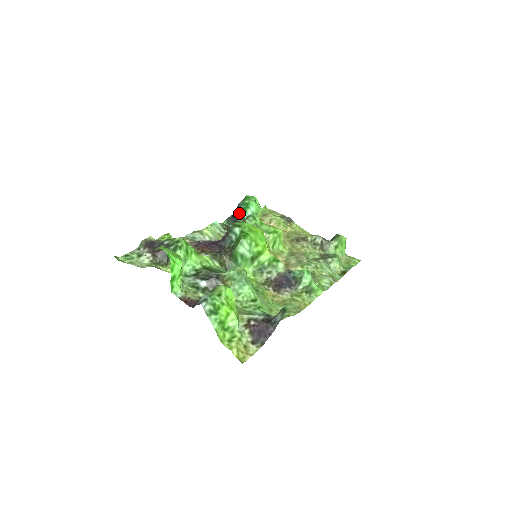
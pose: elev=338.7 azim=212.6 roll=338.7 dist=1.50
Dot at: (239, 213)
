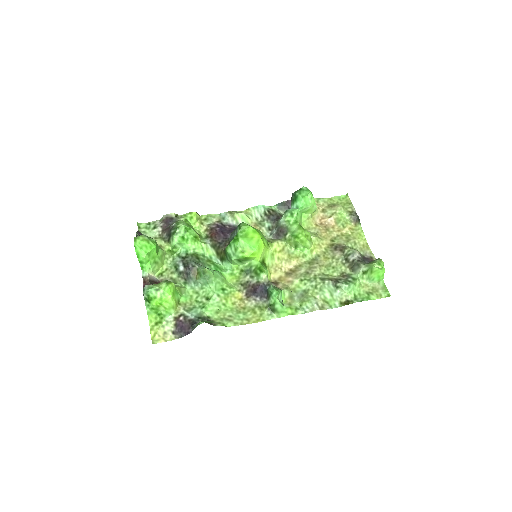
Dot at: (291, 201)
